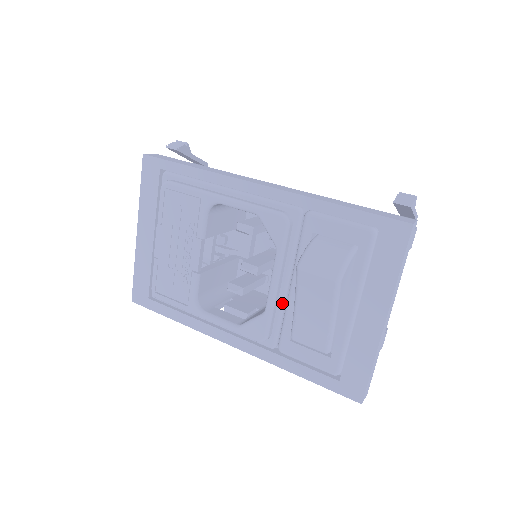
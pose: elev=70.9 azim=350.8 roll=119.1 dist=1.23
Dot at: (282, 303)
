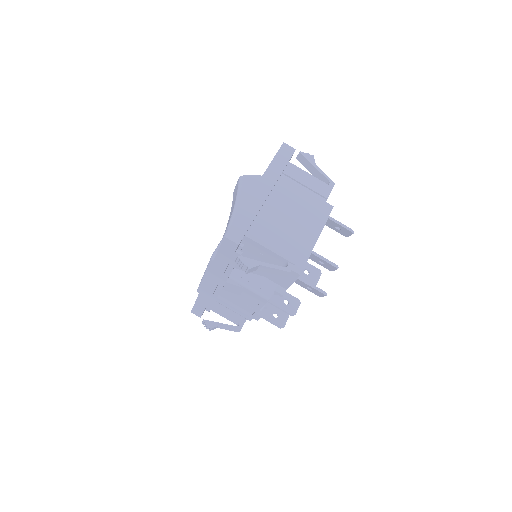
Dot at: occluded
